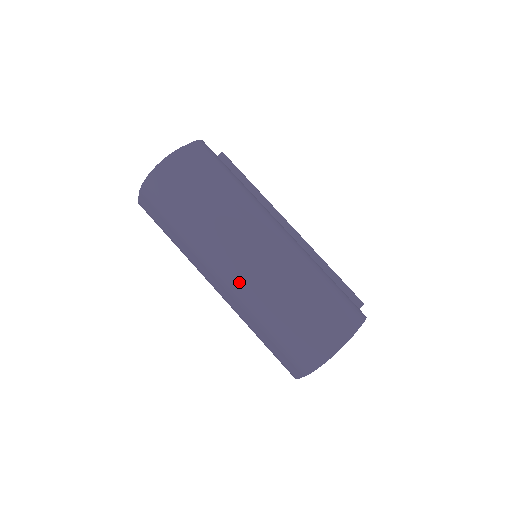
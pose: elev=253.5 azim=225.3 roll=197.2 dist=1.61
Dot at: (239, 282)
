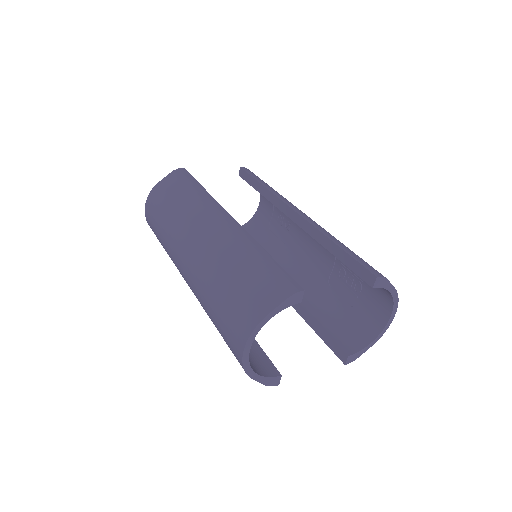
Dot at: (190, 285)
